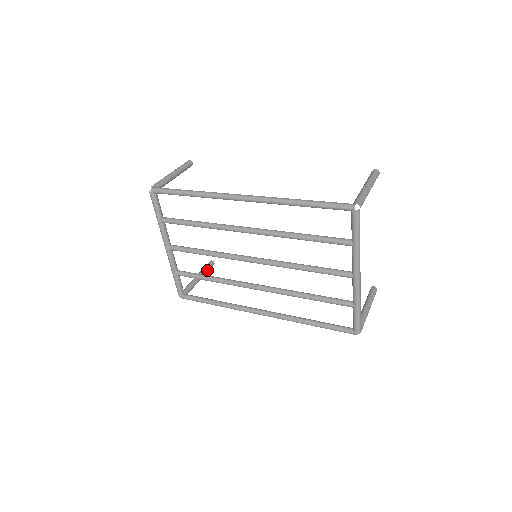
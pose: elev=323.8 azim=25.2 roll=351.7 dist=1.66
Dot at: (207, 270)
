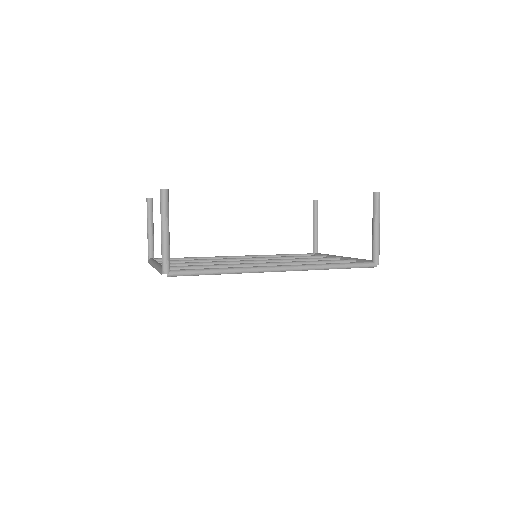
Dot at: occluded
